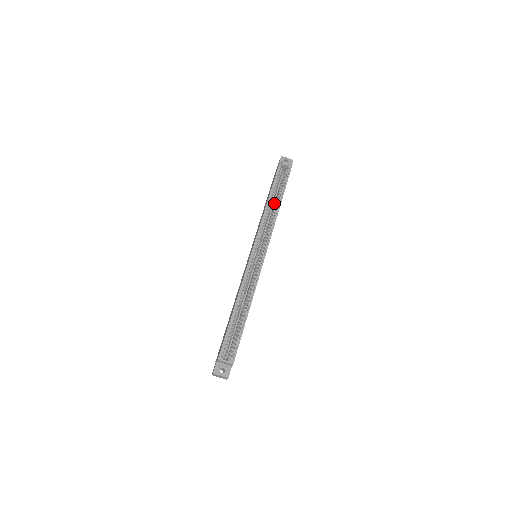
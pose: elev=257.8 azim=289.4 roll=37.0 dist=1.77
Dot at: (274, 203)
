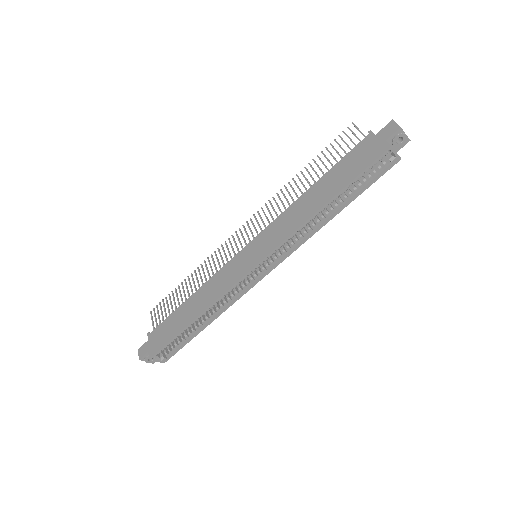
Dot at: occluded
